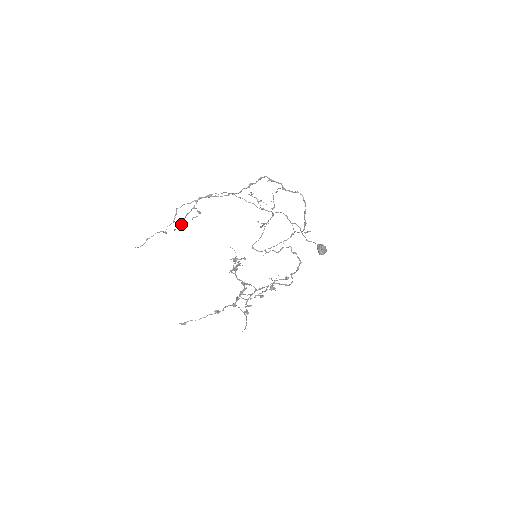
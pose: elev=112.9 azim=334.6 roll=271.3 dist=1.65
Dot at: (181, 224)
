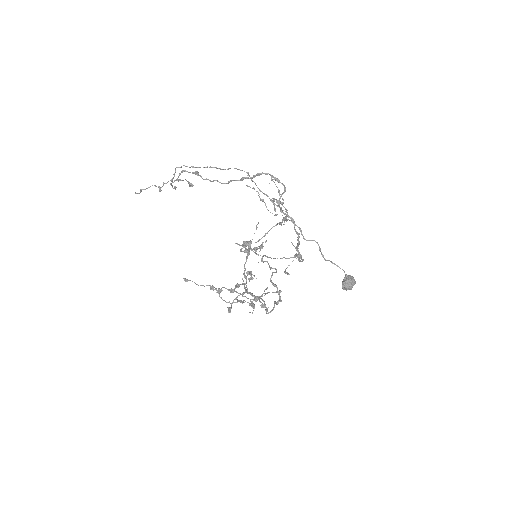
Dot at: occluded
